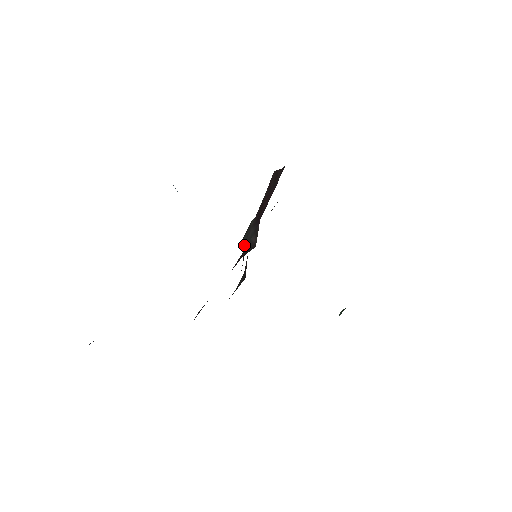
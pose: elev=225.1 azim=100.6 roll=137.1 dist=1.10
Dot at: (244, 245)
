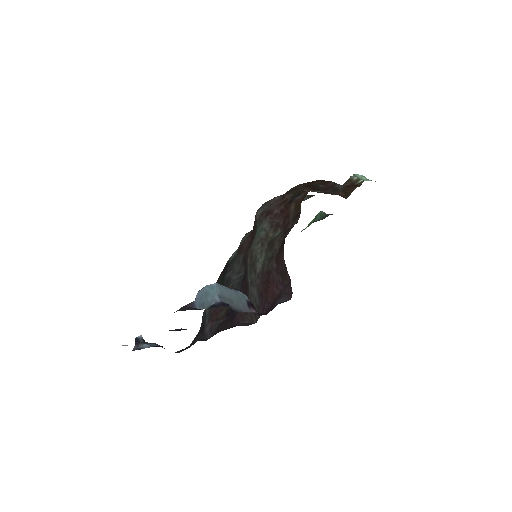
Dot at: (248, 284)
